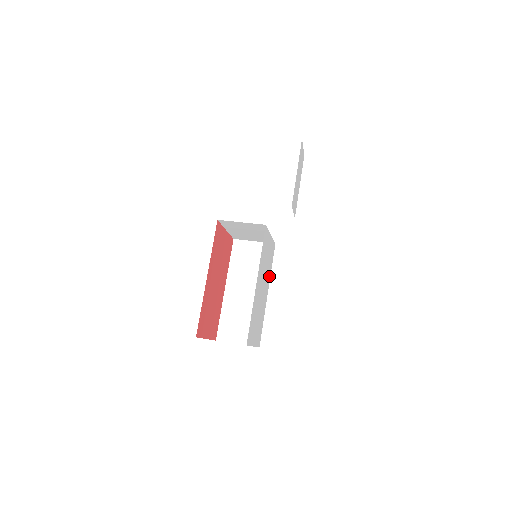
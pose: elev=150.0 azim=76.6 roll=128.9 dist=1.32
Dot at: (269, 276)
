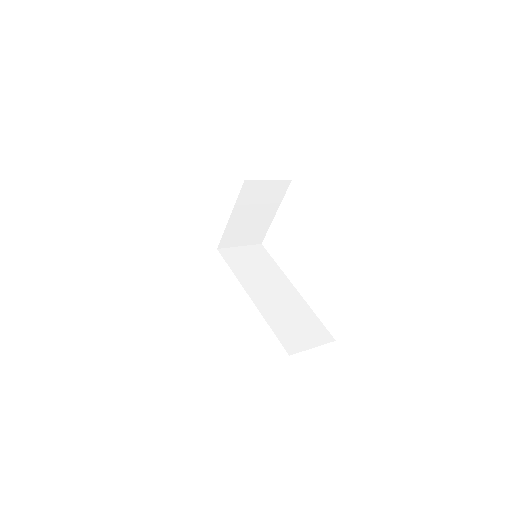
Dot at: occluded
